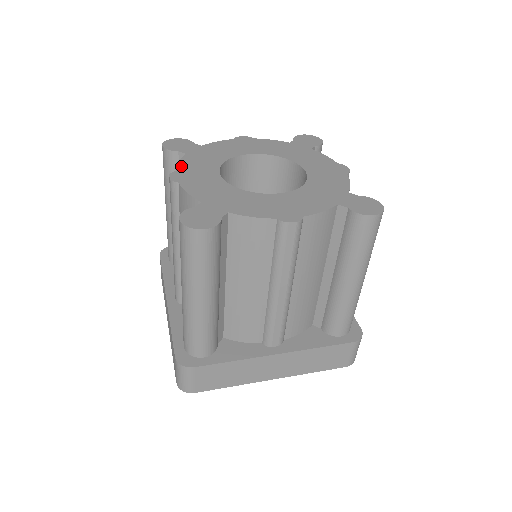
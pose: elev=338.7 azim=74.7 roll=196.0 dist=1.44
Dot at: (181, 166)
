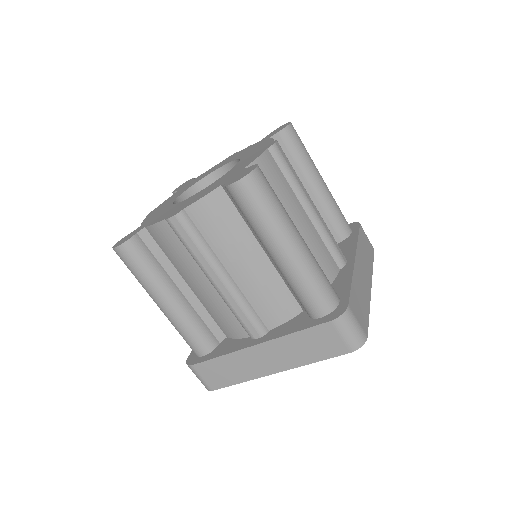
Dot at: (163, 202)
